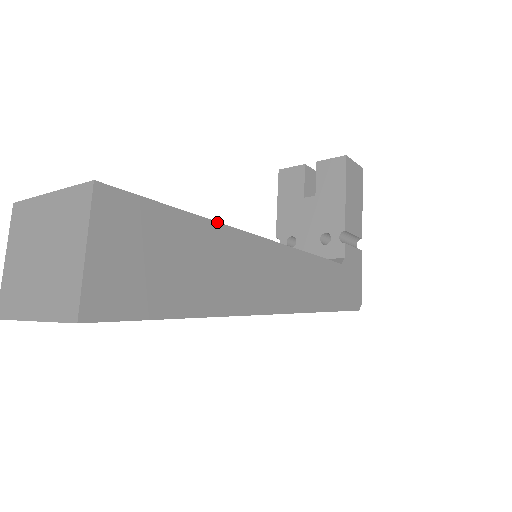
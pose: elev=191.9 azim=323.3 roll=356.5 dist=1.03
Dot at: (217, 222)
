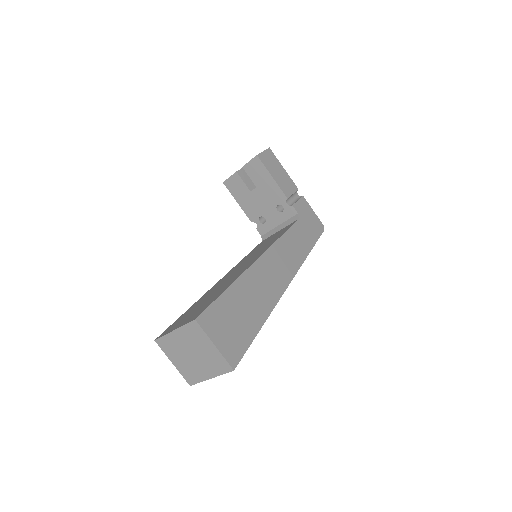
Dot at: (238, 277)
